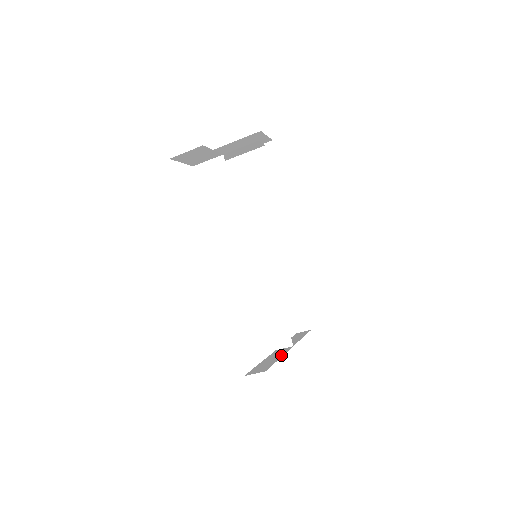
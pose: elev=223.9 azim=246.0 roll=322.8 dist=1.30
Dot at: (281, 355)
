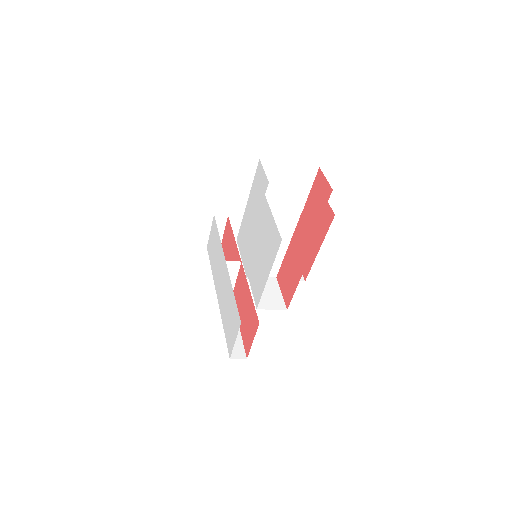
Dot at: occluded
